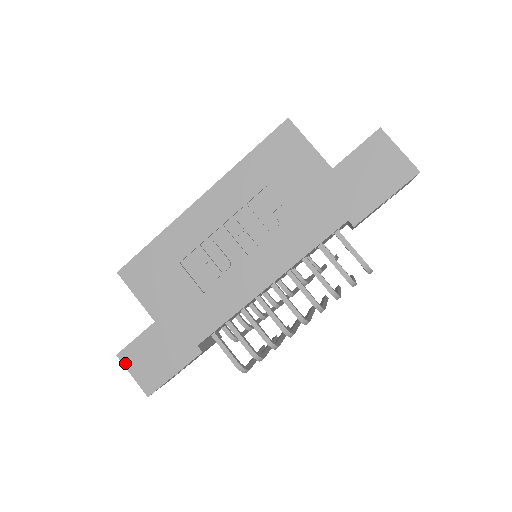
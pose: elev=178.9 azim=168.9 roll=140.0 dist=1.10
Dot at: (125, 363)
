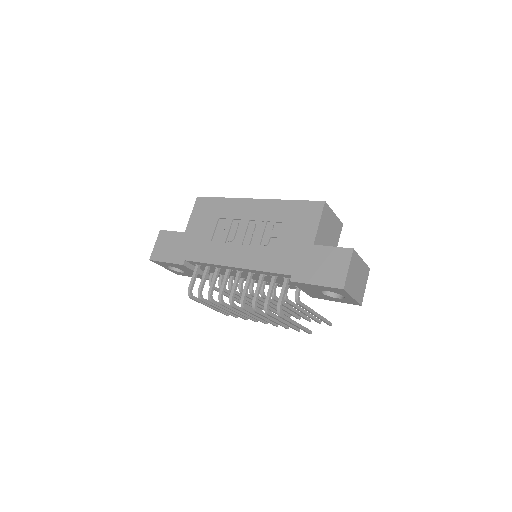
Dot at: (159, 237)
